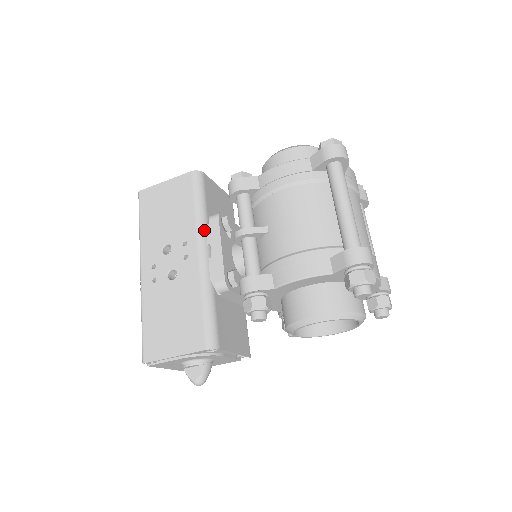
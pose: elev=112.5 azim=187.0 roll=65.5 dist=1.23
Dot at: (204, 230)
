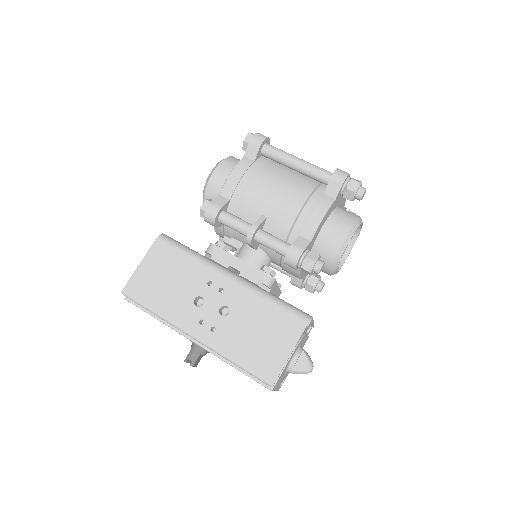
Dot at: (213, 263)
